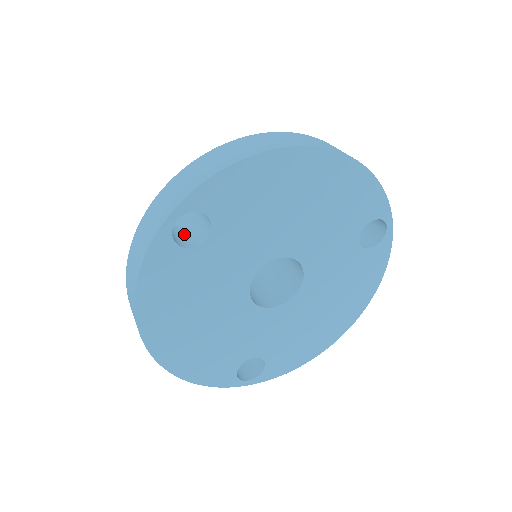
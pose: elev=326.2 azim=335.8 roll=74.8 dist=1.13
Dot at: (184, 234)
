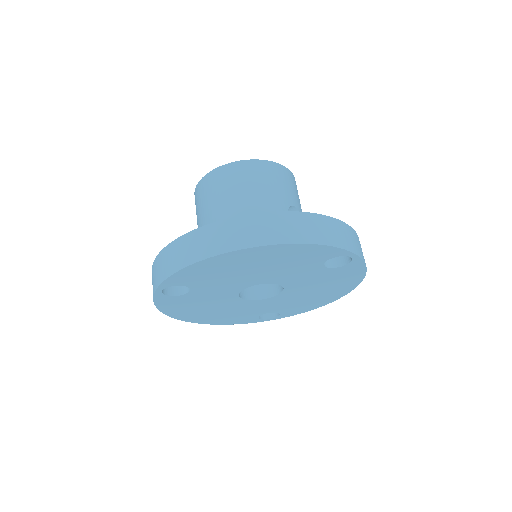
Dot at: occluded
